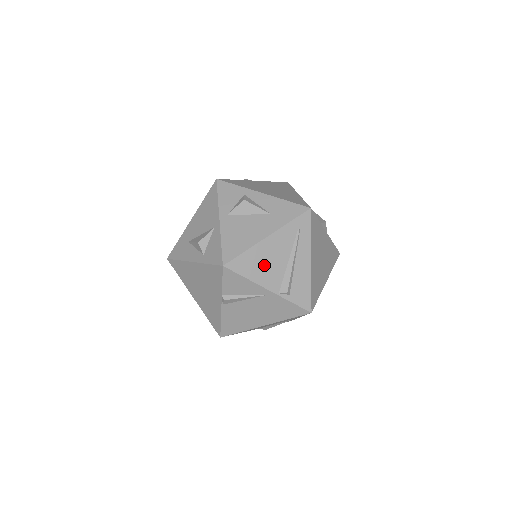
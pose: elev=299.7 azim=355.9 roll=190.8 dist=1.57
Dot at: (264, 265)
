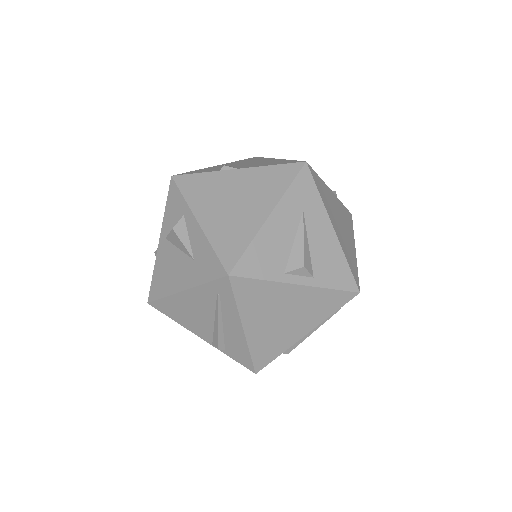
Dot at: (188, 315)
